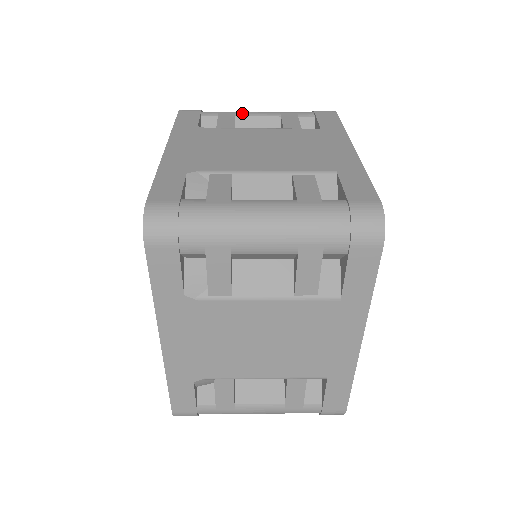
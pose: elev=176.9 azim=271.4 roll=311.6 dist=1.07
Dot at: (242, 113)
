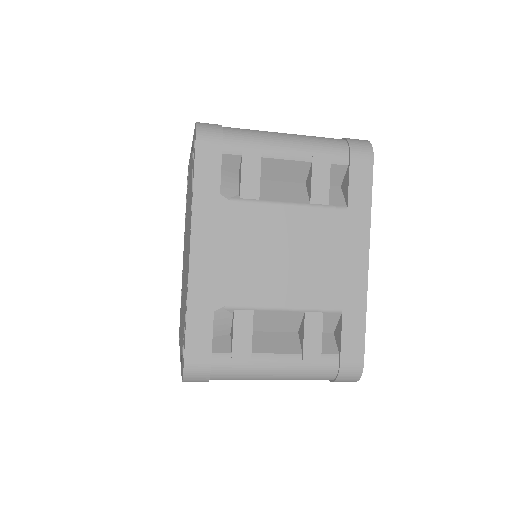
Dot at: occluded
